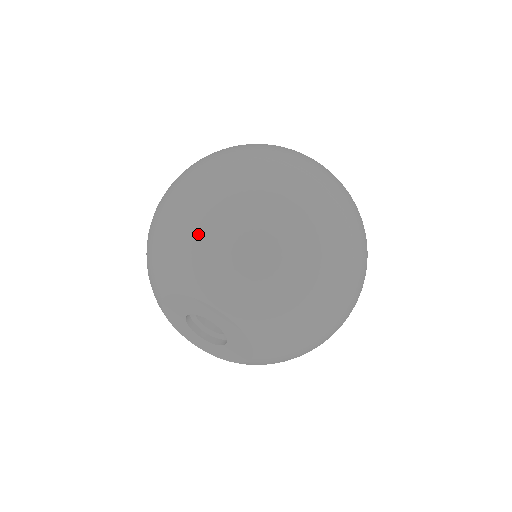
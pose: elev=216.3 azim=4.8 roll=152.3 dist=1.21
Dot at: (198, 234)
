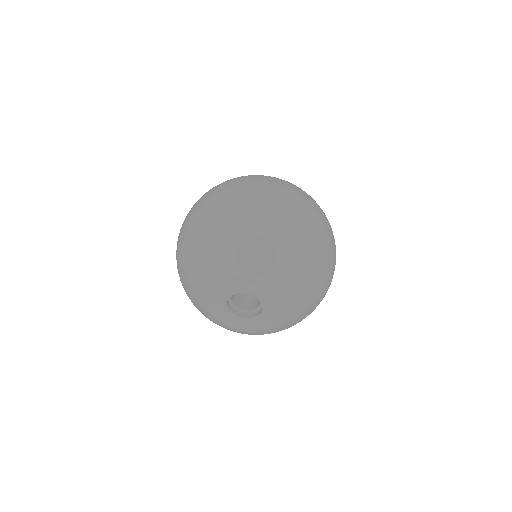
Dot at: (204, 240)
